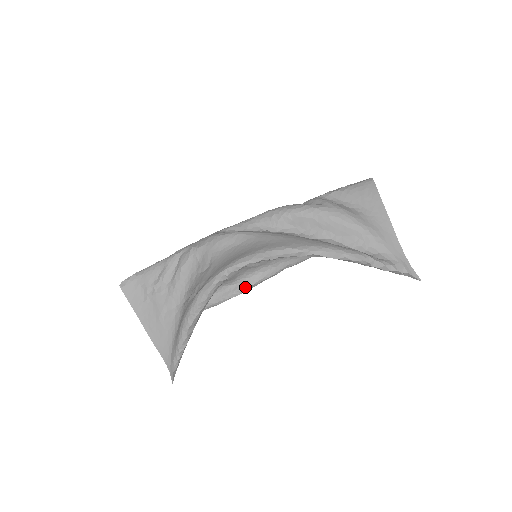
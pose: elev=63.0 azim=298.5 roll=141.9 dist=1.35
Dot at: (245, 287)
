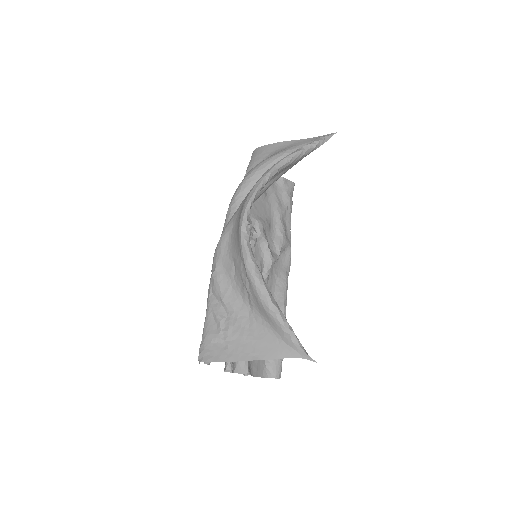
Dot at: (282, 310)
